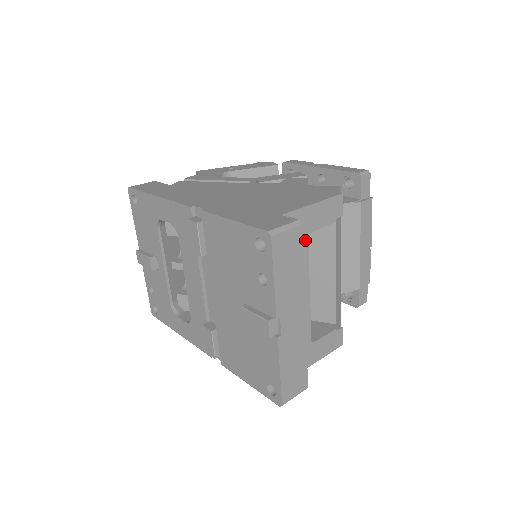
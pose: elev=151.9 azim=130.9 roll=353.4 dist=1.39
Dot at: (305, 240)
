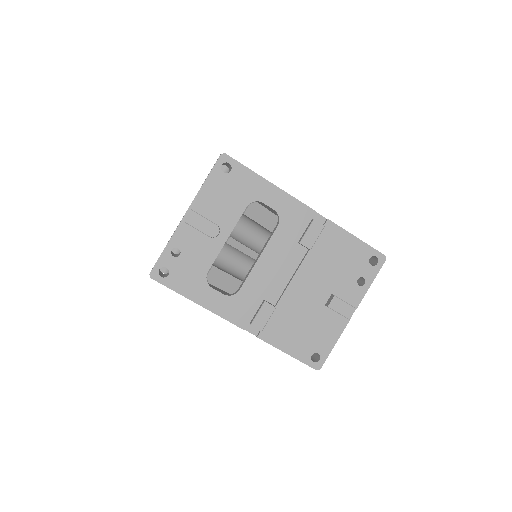
Dot at: occluded
